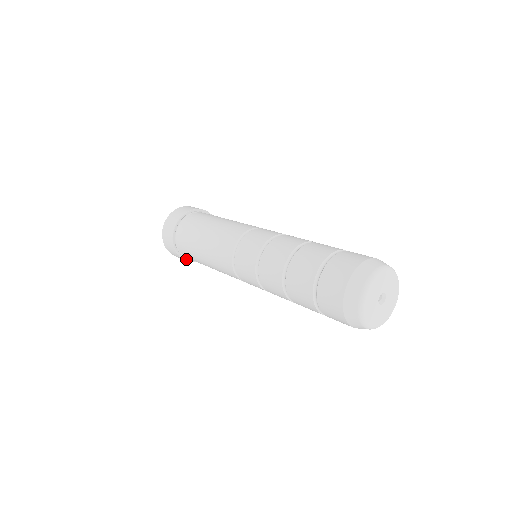
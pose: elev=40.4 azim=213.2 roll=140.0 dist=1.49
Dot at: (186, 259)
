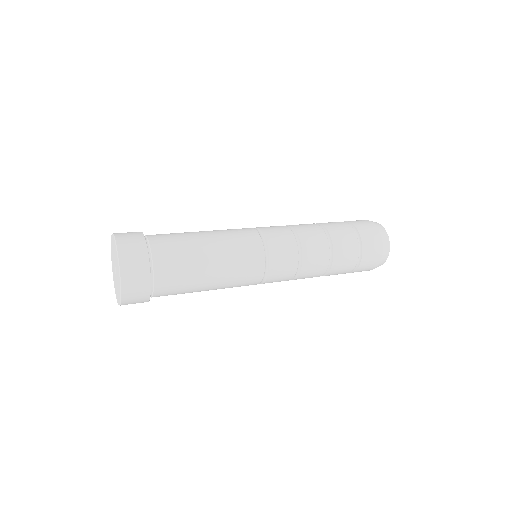
Dot at: (149, 298)
